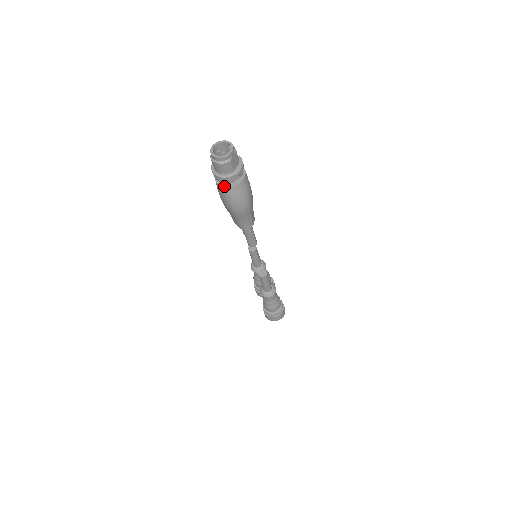
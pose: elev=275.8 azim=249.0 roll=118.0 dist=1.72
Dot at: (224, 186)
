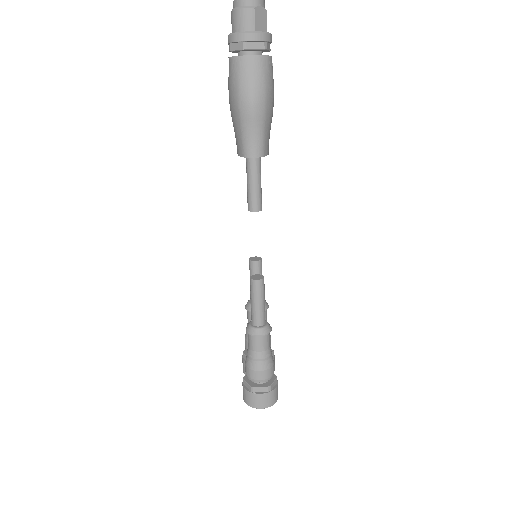
Dot at: (237, 56)
